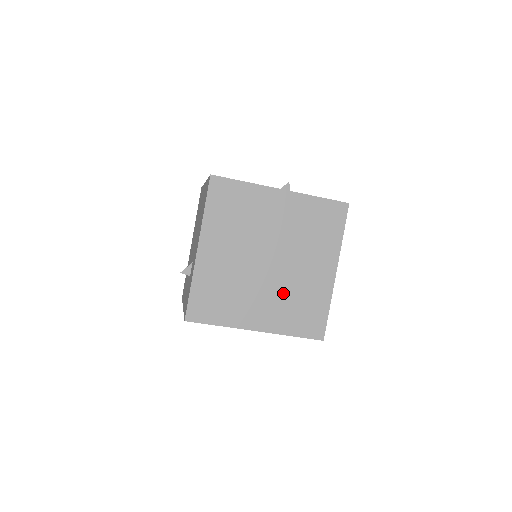
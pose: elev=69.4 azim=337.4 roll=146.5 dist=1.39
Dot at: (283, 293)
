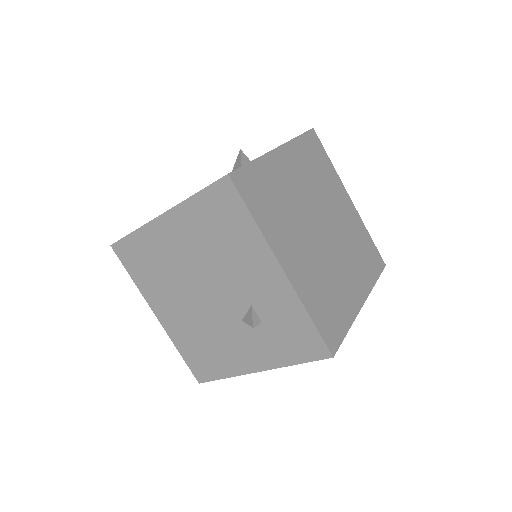
Dot at: (348, 250)
